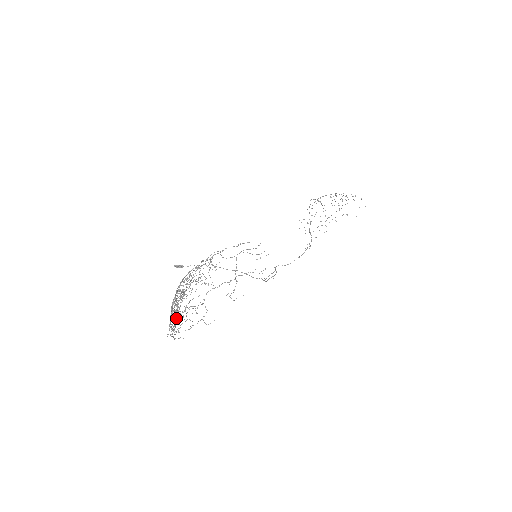
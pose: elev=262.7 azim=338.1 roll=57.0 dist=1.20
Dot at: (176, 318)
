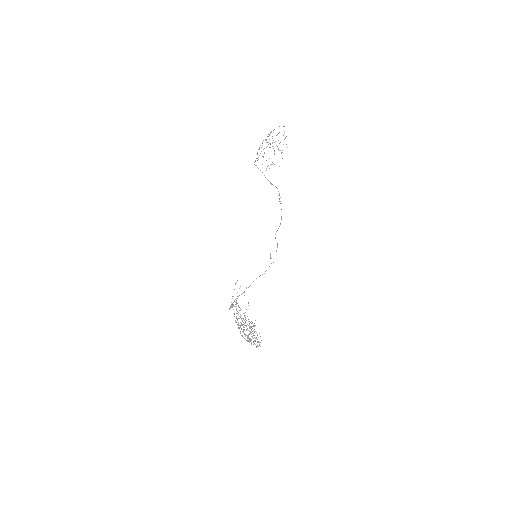
Dot at: occluded
